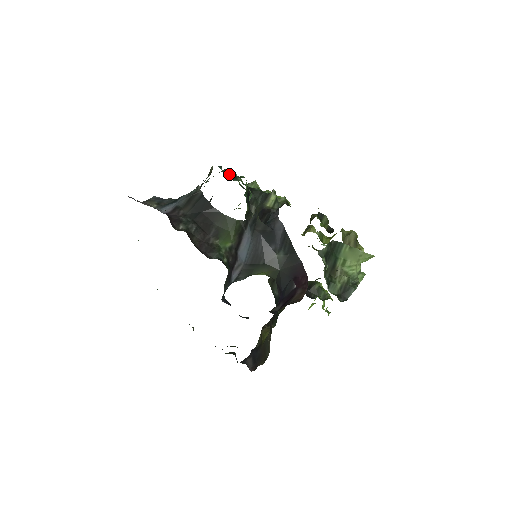
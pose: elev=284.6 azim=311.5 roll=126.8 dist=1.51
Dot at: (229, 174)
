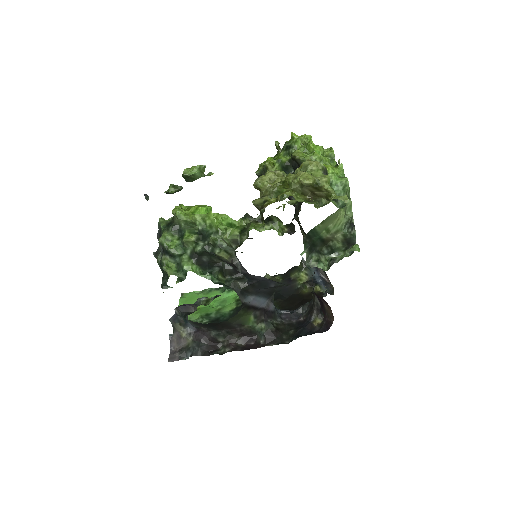
Dot at: (168, 263)
